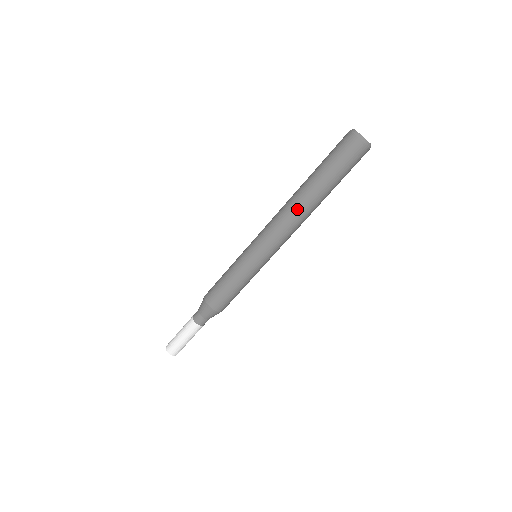
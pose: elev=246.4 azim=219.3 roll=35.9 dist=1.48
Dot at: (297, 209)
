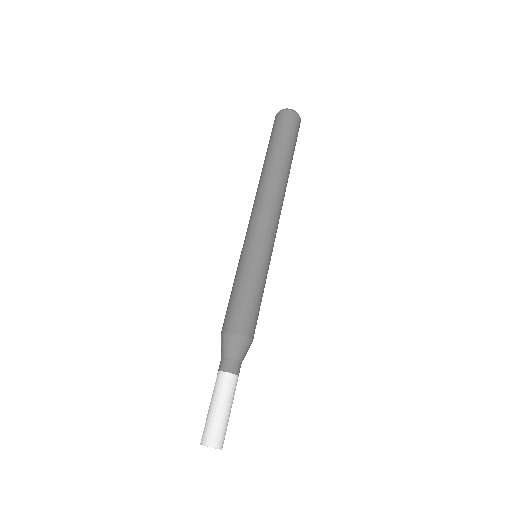
Dot at: (263, 183)
